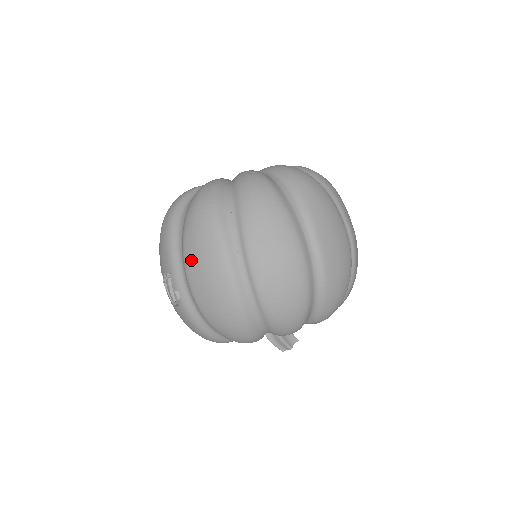
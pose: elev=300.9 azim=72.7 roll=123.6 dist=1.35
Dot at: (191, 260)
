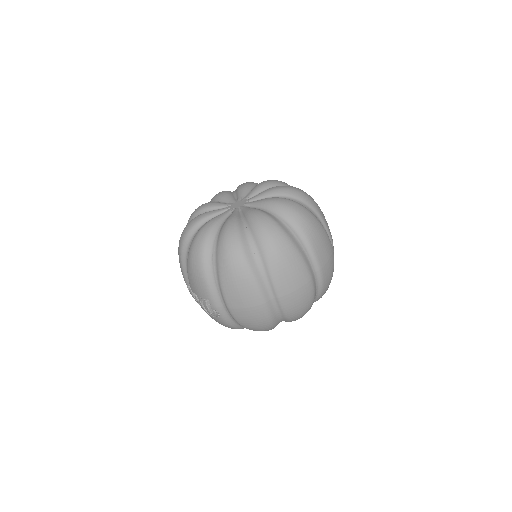
Dot at: (230, 295)
